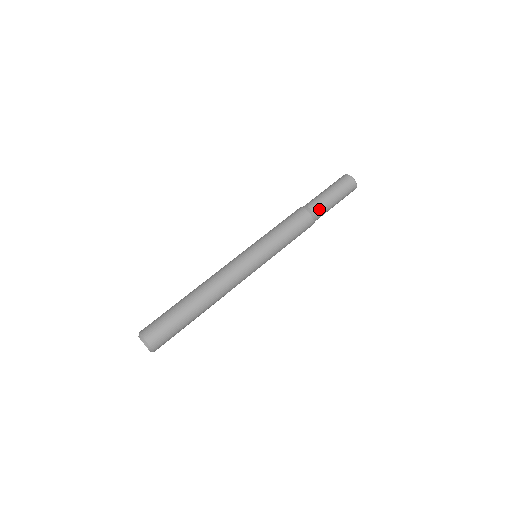
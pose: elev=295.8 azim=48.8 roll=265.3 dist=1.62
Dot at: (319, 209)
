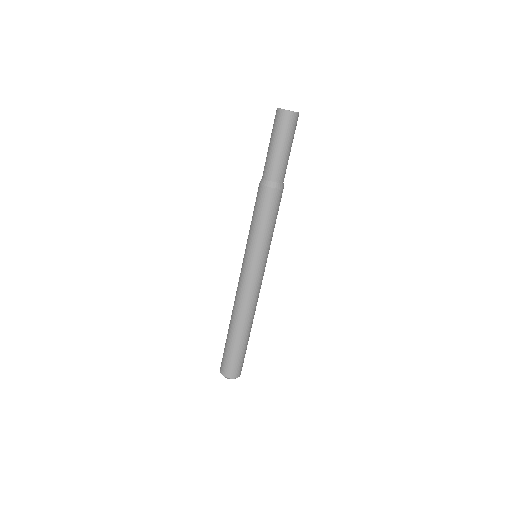
Dot at: (282, 175)
